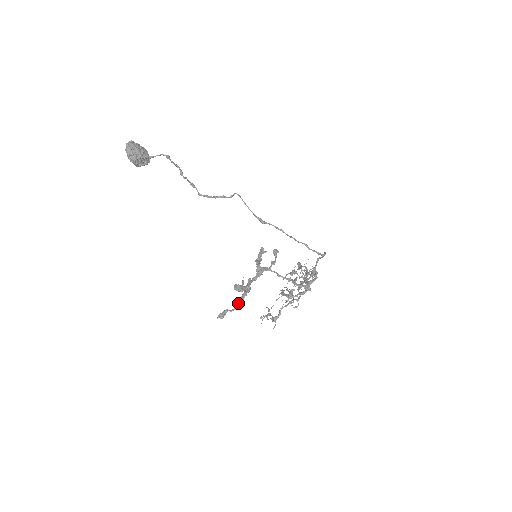
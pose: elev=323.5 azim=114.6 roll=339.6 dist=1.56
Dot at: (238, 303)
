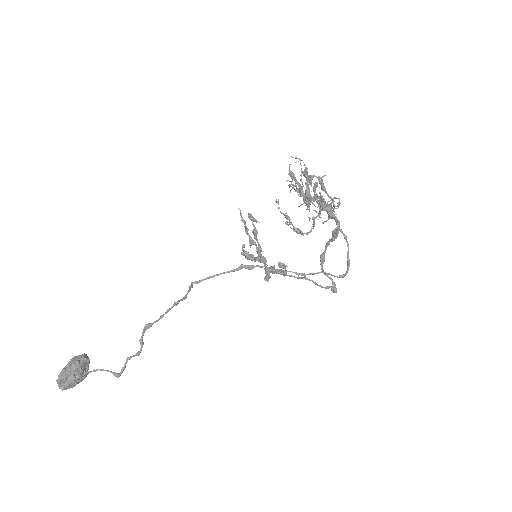
Dot at: occluded
